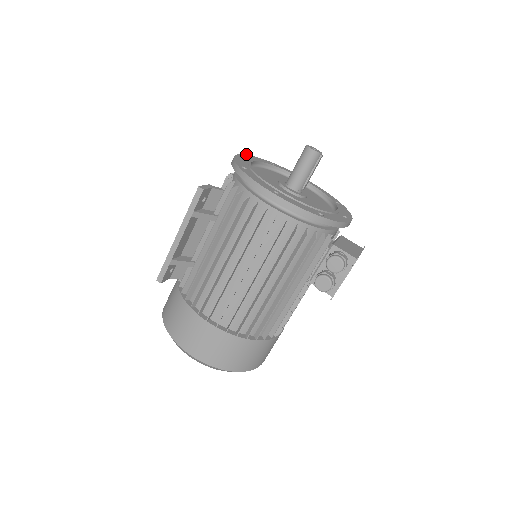
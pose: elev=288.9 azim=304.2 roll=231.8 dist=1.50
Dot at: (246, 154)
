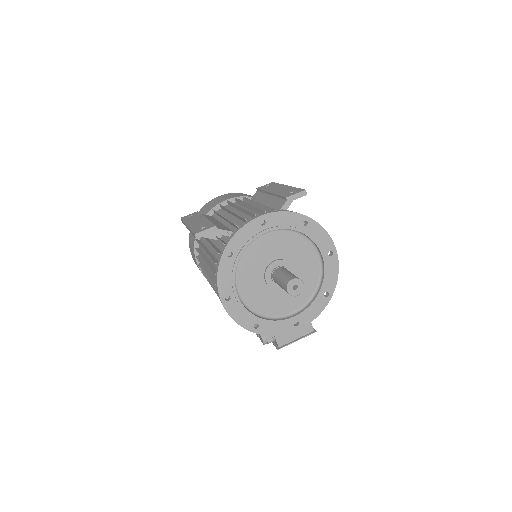
Dot at: (275, 211)
